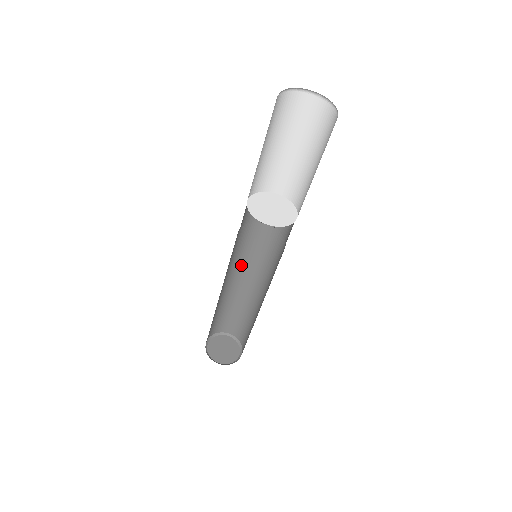
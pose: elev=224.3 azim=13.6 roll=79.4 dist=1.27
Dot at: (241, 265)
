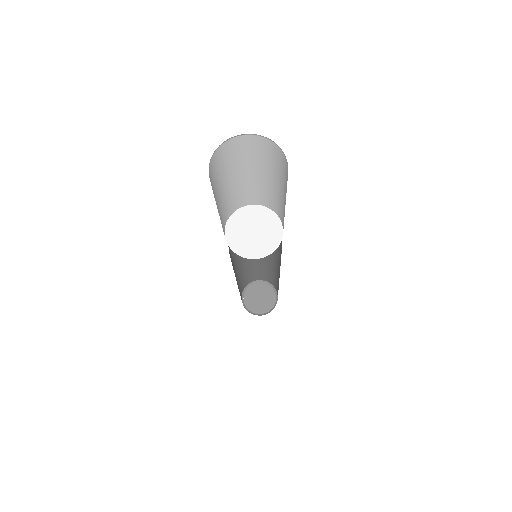
Dot at: occluded
